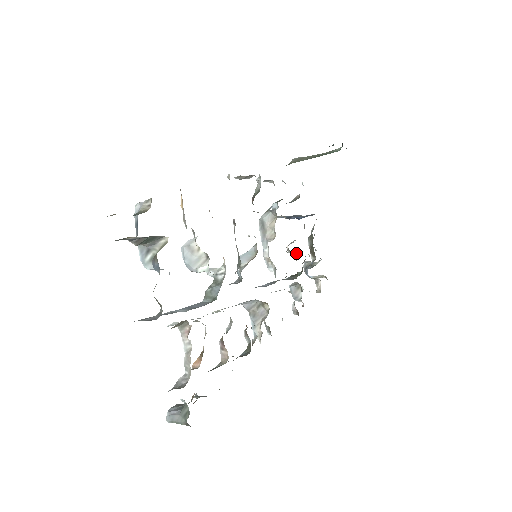
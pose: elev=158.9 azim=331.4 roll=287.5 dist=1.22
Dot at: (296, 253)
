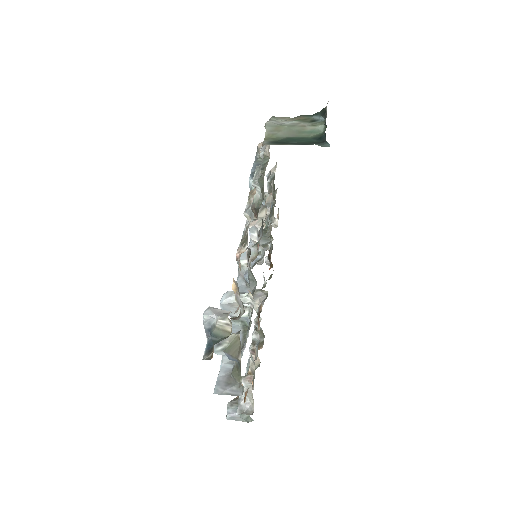
Dot at: occluded
